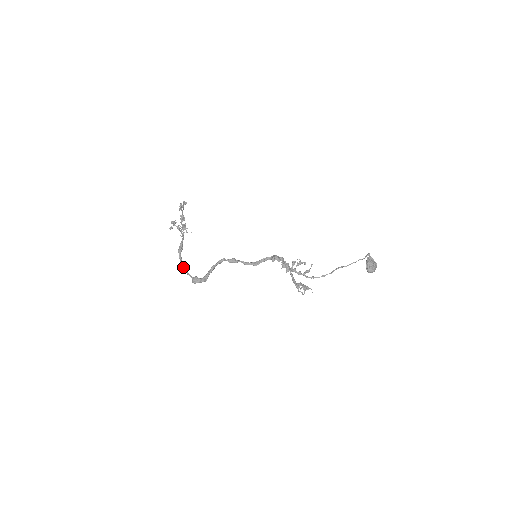
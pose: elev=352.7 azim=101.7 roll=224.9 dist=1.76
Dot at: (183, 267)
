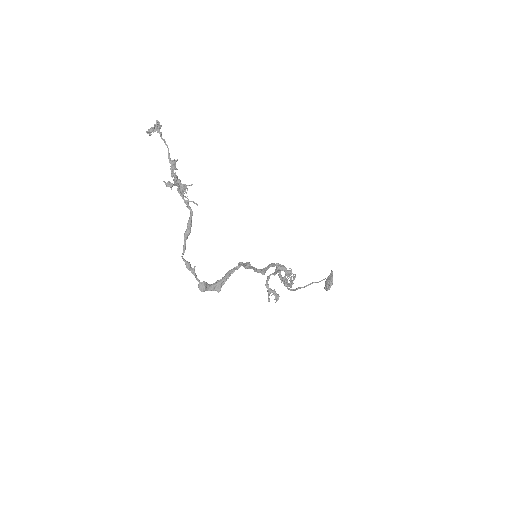
Dot at: (186, 261)
